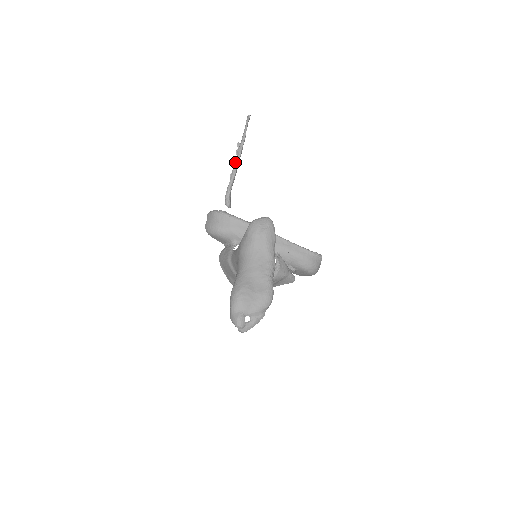
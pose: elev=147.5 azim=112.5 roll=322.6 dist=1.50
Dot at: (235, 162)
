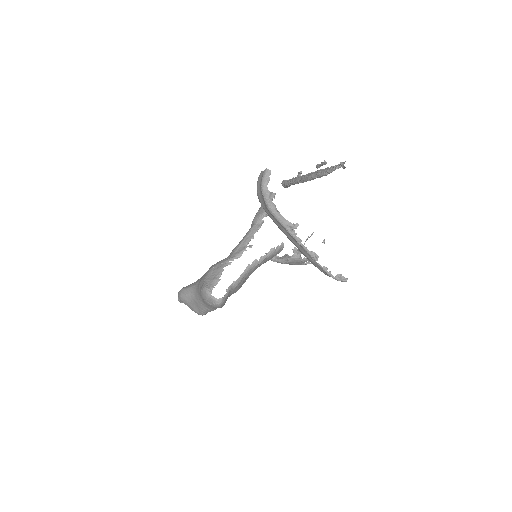
Dot at: (301, 178)
